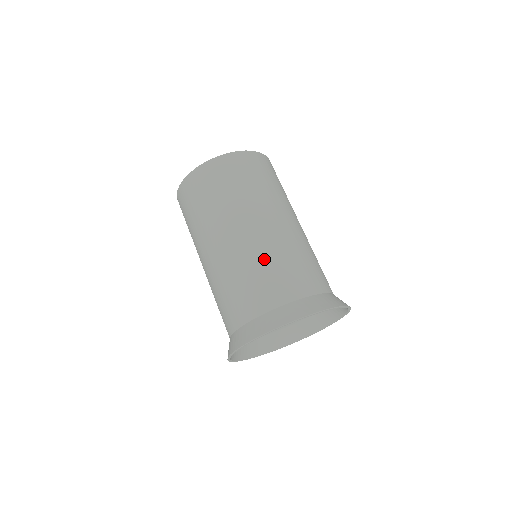
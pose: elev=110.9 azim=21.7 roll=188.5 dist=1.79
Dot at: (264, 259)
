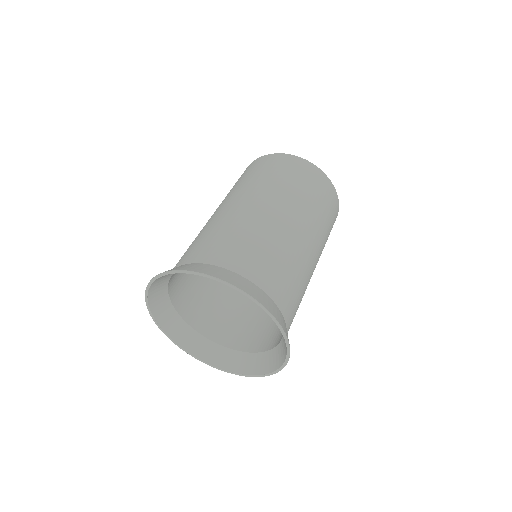
Dot at: occluded
